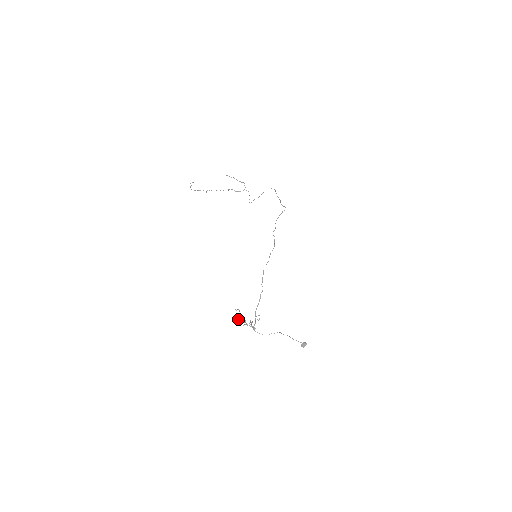
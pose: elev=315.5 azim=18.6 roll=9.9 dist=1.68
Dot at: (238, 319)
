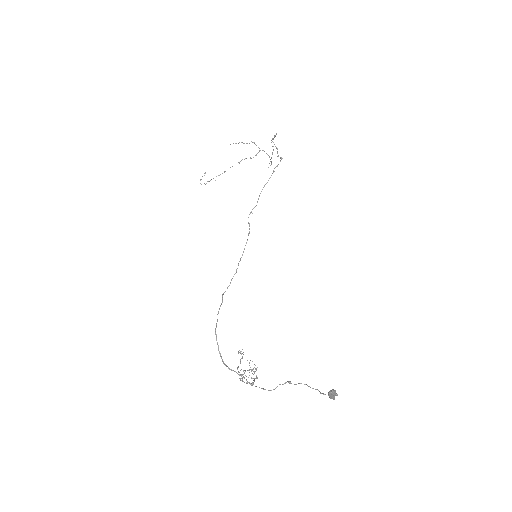
Dot at: (237, 369)
